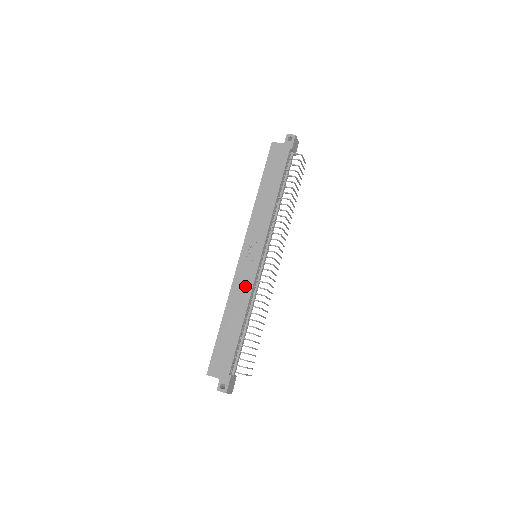
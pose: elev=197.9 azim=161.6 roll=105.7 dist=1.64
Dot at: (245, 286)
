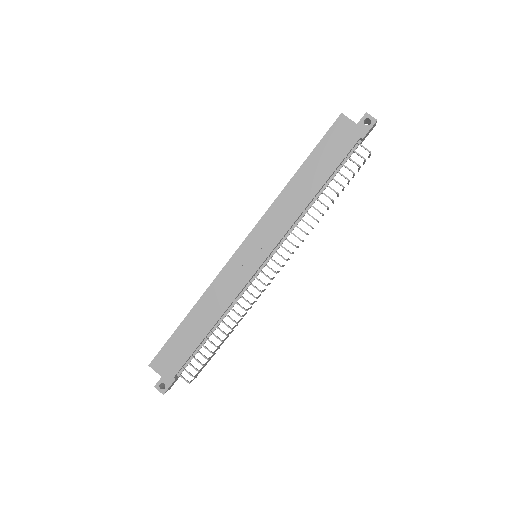
Dot at: (229, 290)
